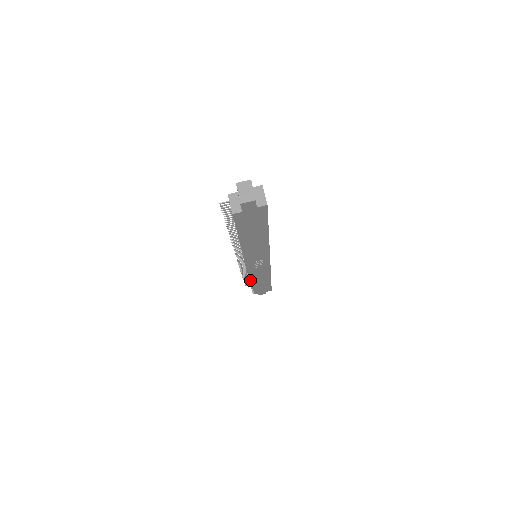
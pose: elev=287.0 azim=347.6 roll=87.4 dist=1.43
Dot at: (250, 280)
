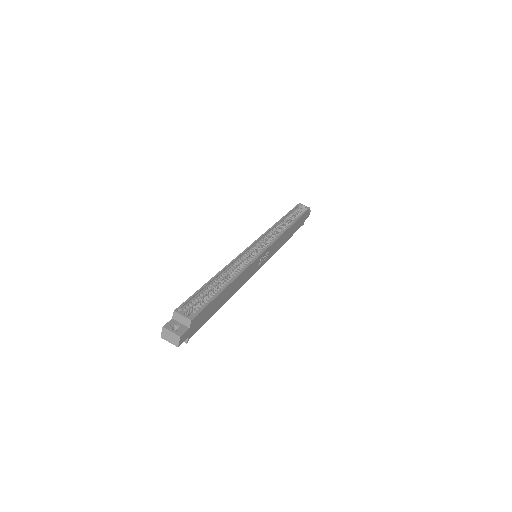
Dot at: occluded
